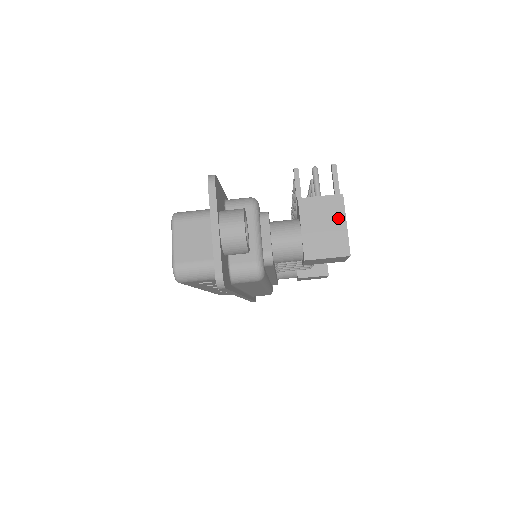
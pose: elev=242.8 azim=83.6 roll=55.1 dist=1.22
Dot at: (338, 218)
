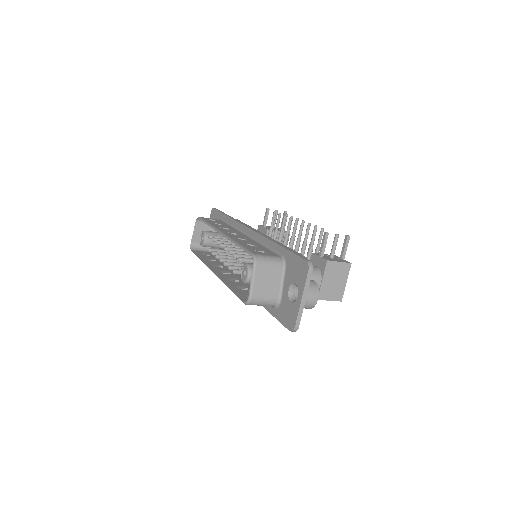
Dot at: (344, 278)
